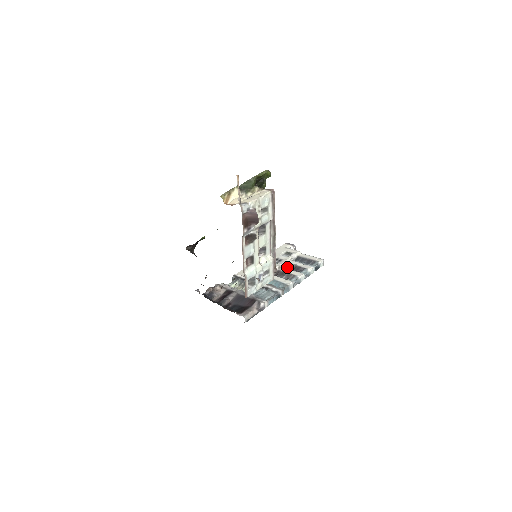
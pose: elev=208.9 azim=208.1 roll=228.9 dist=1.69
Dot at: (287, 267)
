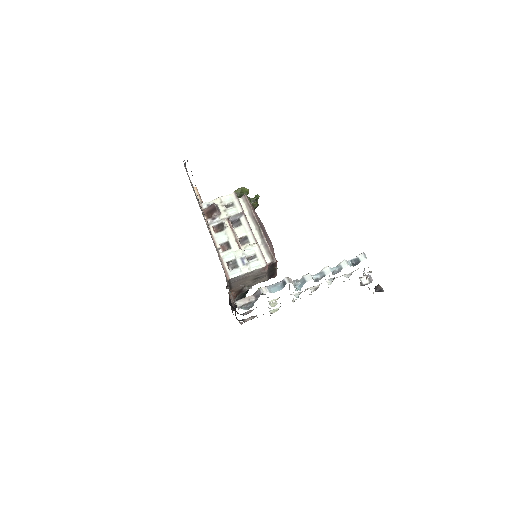
Dot at: occluded
